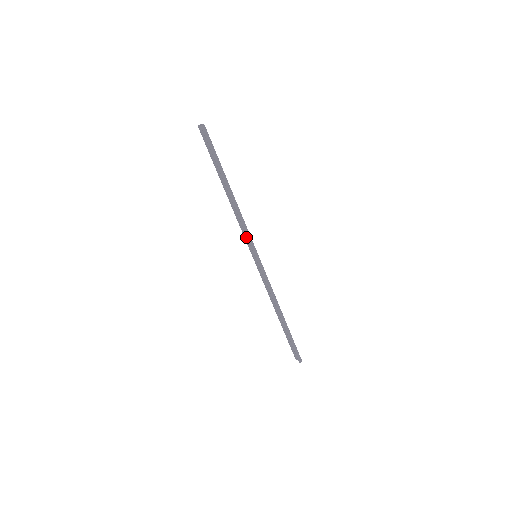
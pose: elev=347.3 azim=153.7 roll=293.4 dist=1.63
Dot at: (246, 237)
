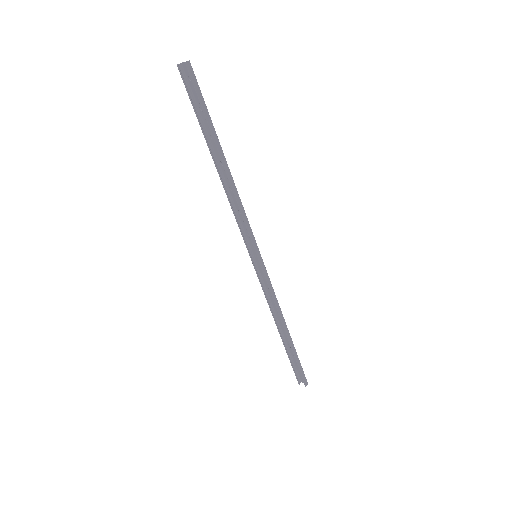
Dot at: (242, 231)
